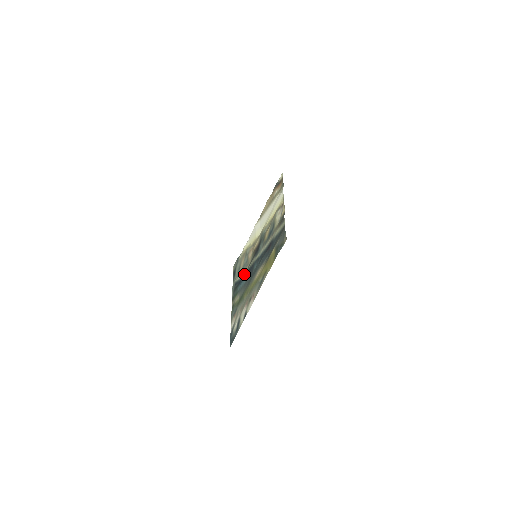
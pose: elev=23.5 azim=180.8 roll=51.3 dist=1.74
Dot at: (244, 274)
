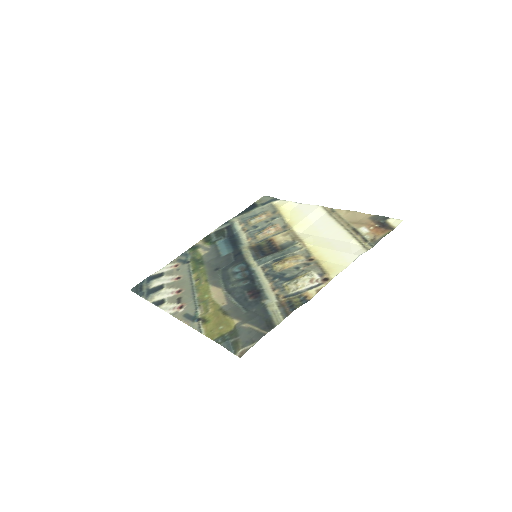
Dot at: (237, 241)
